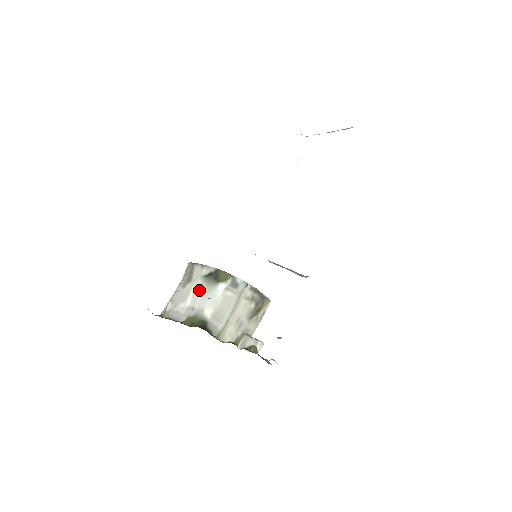
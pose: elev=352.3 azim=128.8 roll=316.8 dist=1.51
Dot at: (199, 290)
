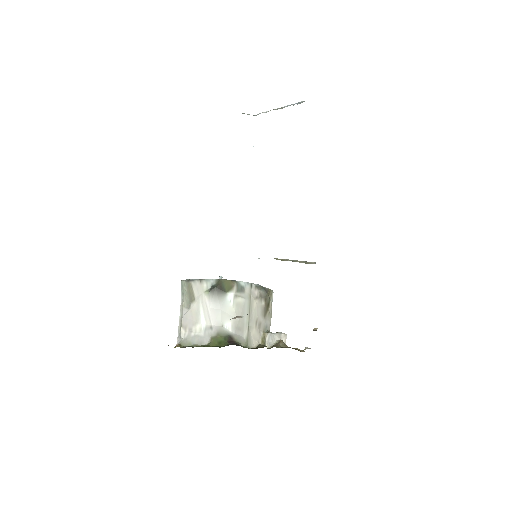
Dot at: (209, 307)
